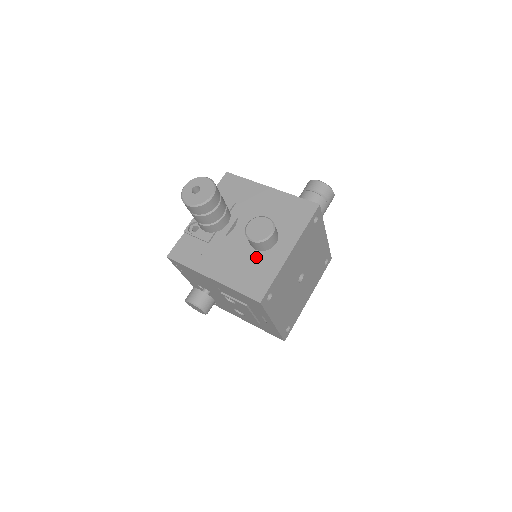
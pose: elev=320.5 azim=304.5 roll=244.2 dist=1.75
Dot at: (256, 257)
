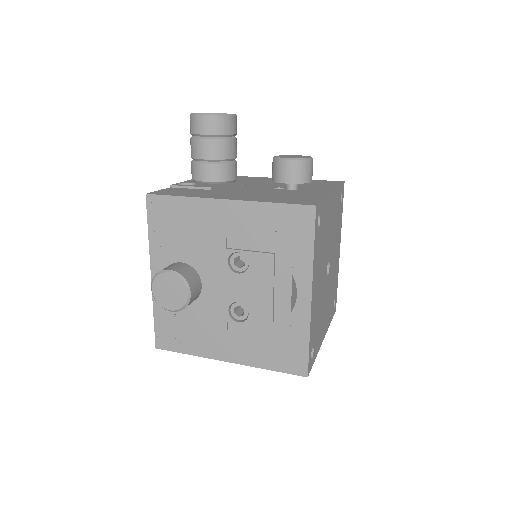
Dot at: (287, 193)
